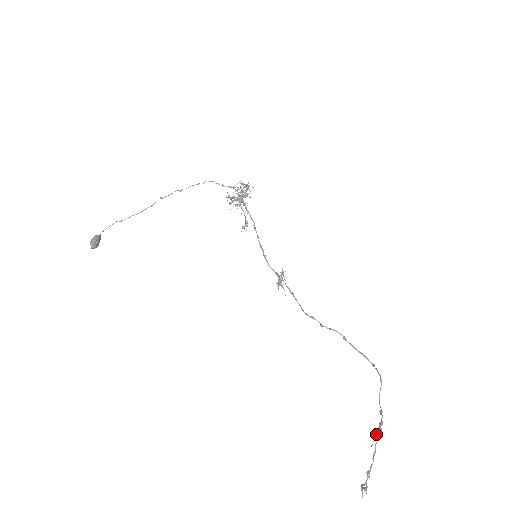
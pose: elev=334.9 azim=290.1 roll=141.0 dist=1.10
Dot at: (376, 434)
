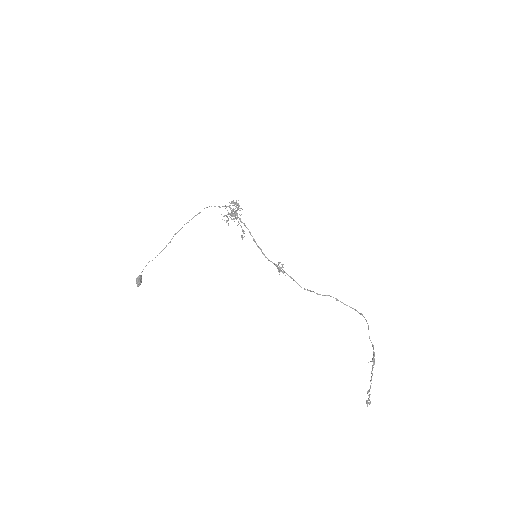
Dot at: (373, 363)
